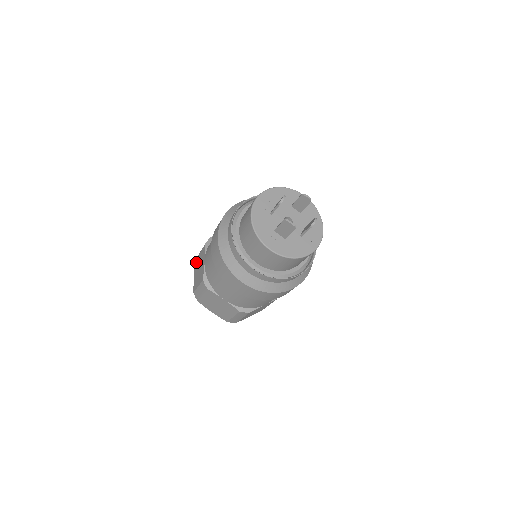
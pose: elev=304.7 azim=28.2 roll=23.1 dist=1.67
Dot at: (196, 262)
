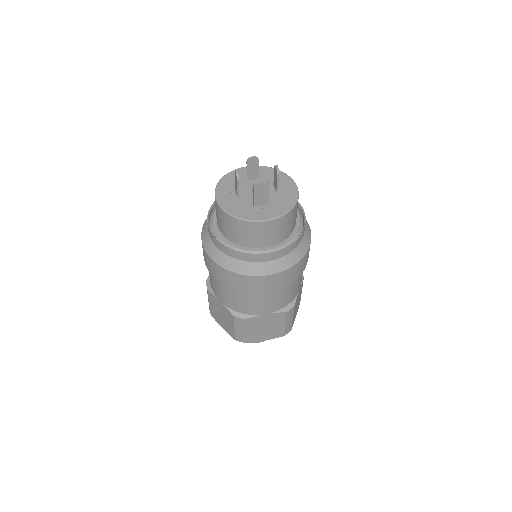
Dot at: (213, 315)
